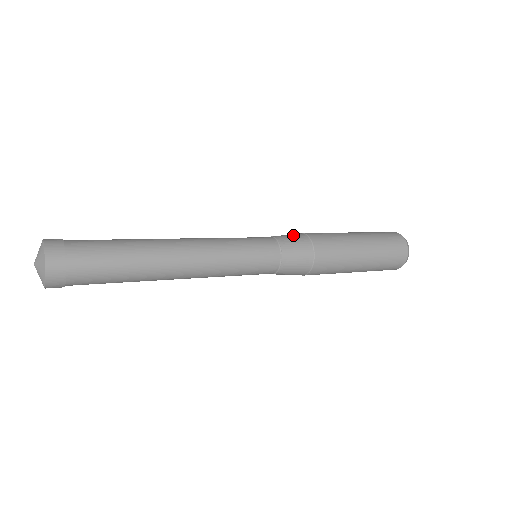
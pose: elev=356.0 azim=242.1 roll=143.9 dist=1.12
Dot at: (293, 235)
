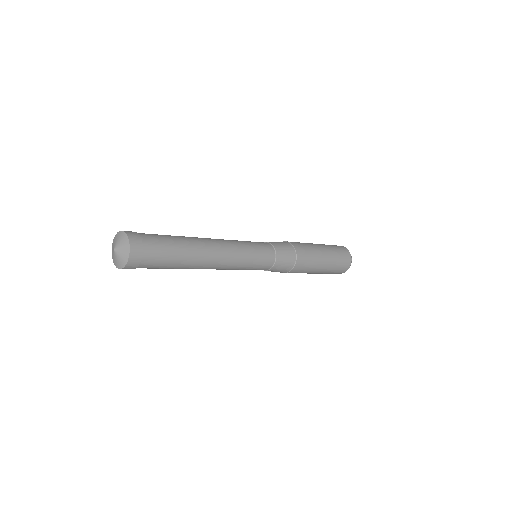
Dot at: occluded
